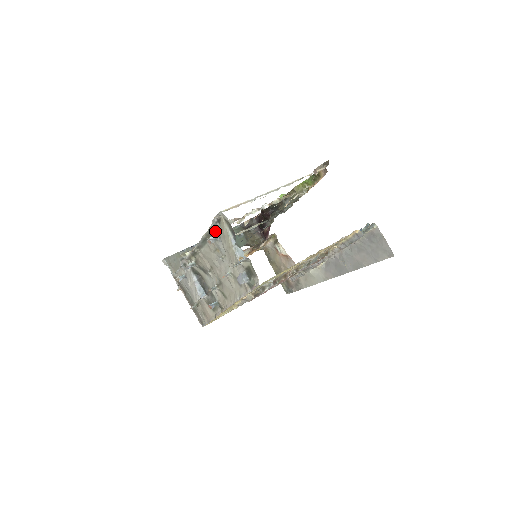
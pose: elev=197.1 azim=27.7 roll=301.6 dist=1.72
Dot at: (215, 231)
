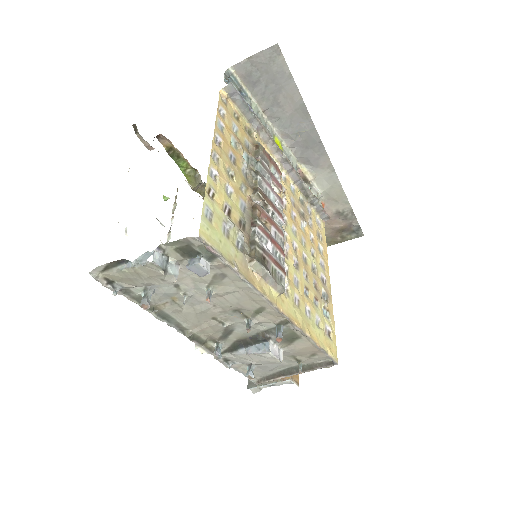
Dot at: (136, 294)
